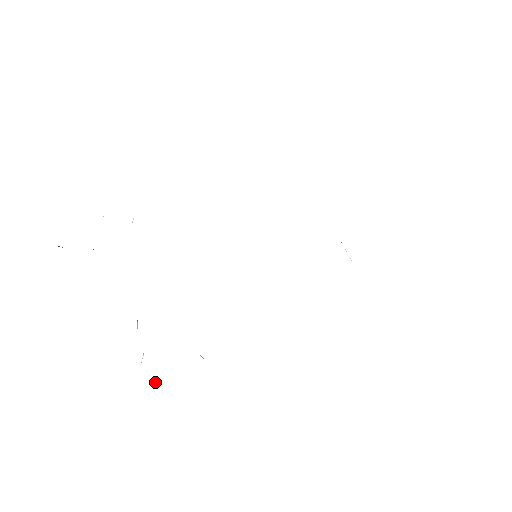
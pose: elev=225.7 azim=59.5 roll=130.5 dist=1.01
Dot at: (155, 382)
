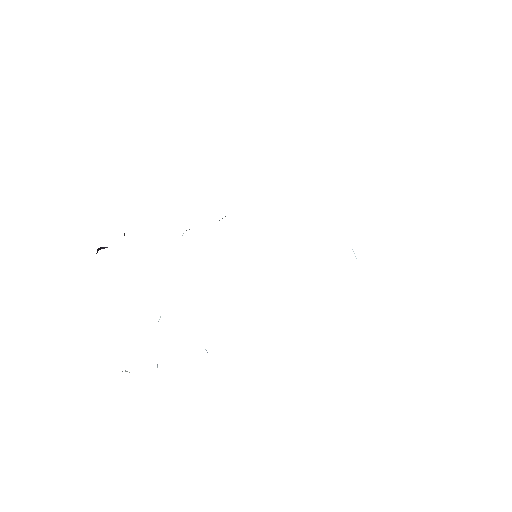
Dot at: occluded
